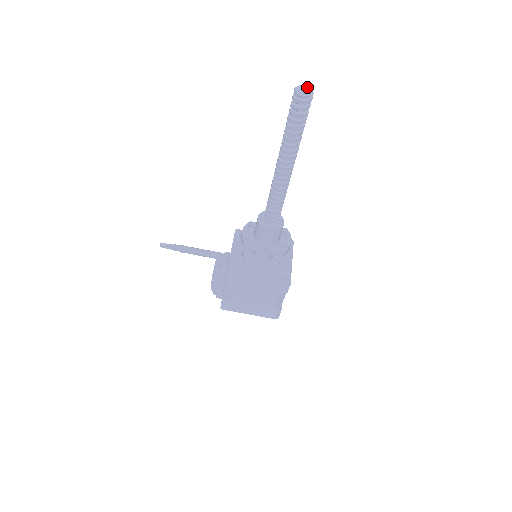
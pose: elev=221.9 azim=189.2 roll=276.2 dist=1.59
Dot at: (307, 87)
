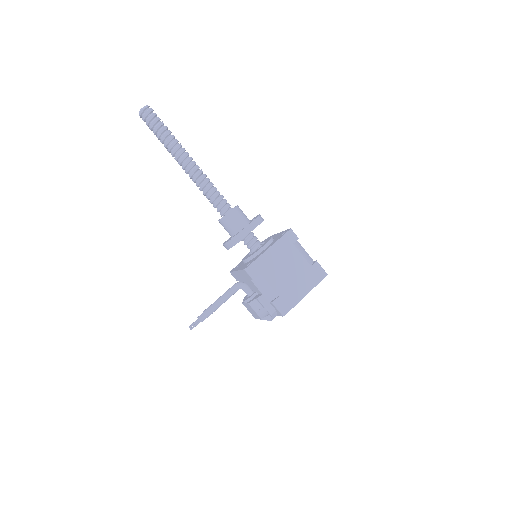
Dot at: occluded
